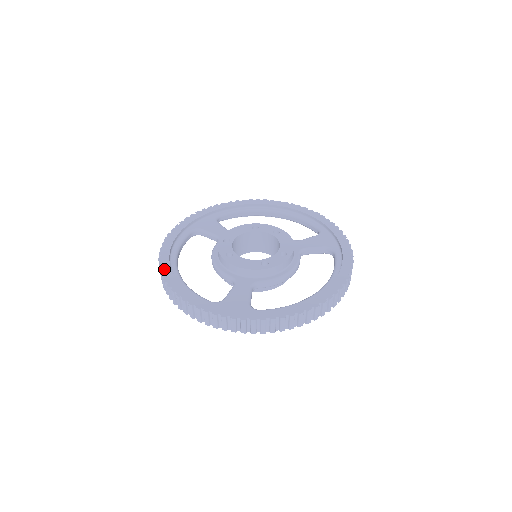
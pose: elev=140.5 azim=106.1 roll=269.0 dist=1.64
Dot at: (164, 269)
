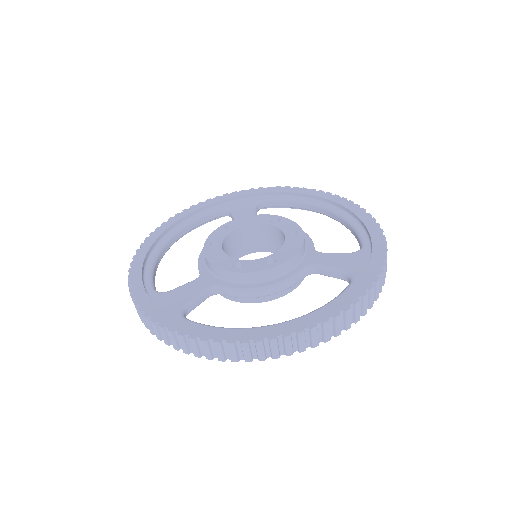
Dot at: (149, 239)
